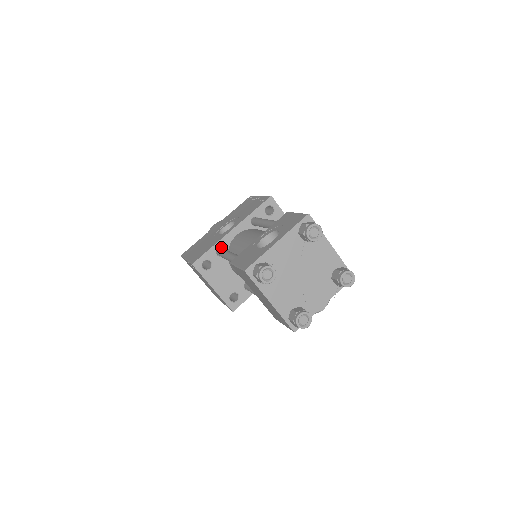
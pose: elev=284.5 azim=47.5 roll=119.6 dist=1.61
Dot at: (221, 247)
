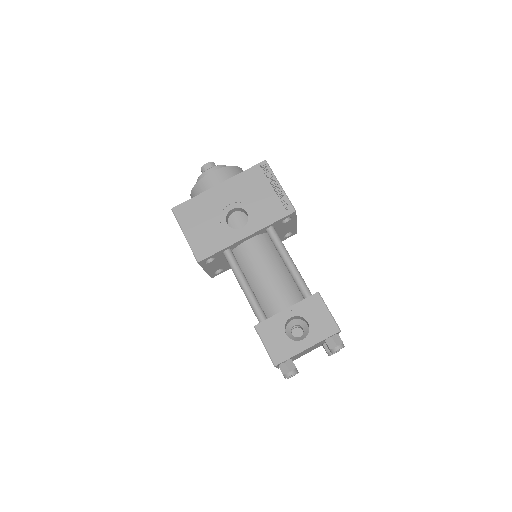
Dot at: (229, 248)
